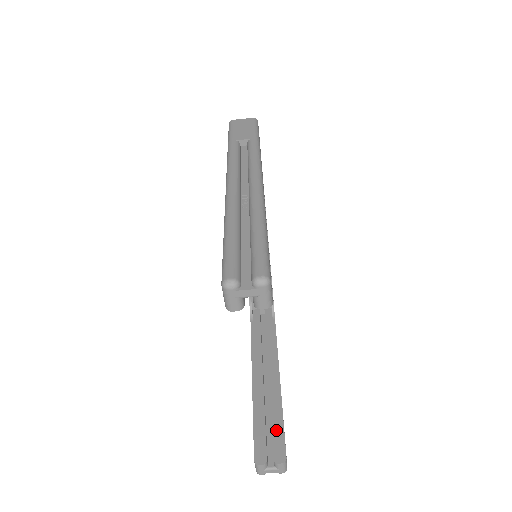
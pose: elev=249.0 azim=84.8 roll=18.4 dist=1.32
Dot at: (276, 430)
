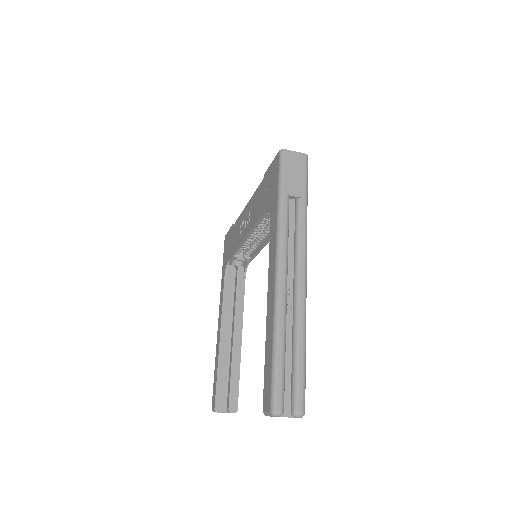
Dot at: (233, 386)
